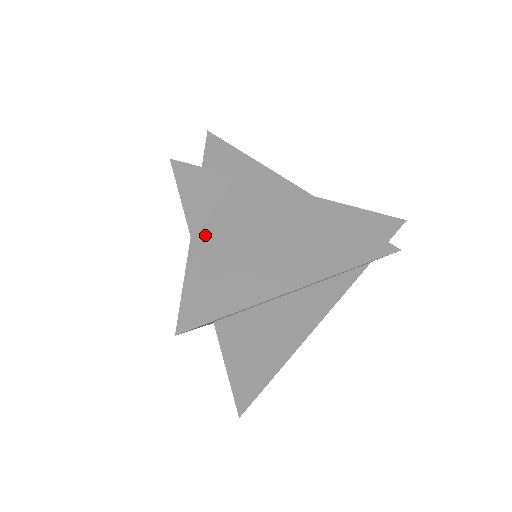
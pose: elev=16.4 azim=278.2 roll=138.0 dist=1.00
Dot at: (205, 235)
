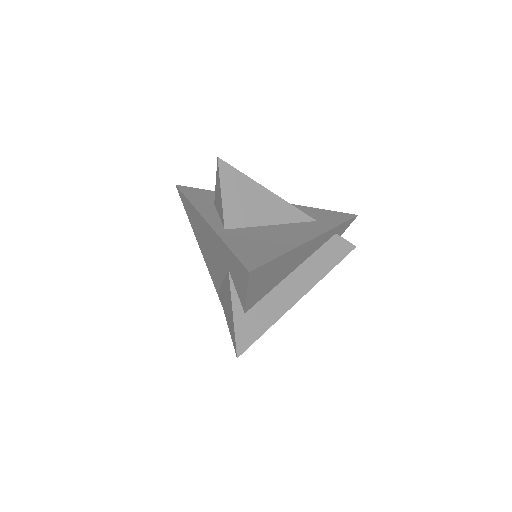
Dot at: (254, 293)
